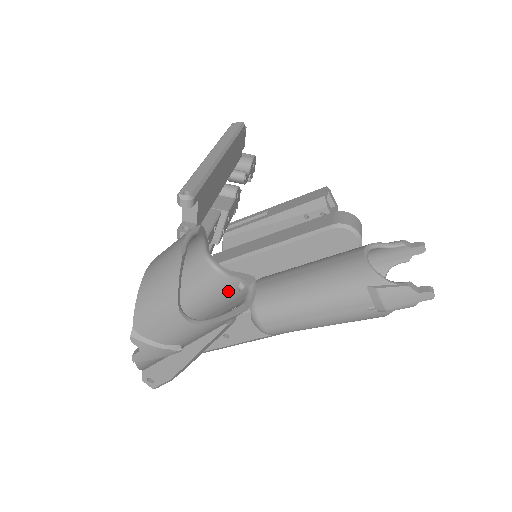
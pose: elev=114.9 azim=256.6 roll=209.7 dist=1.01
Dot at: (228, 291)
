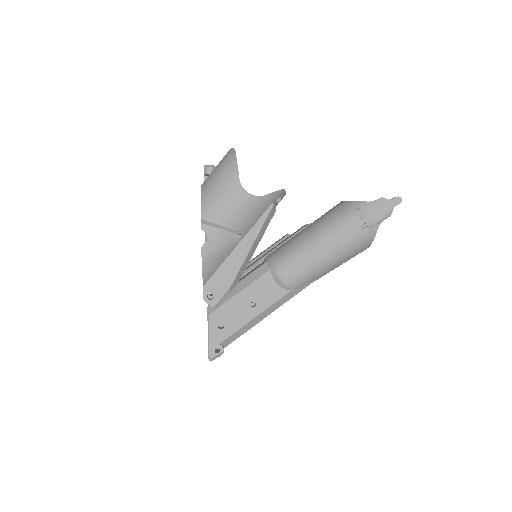
Dot at: occluded
